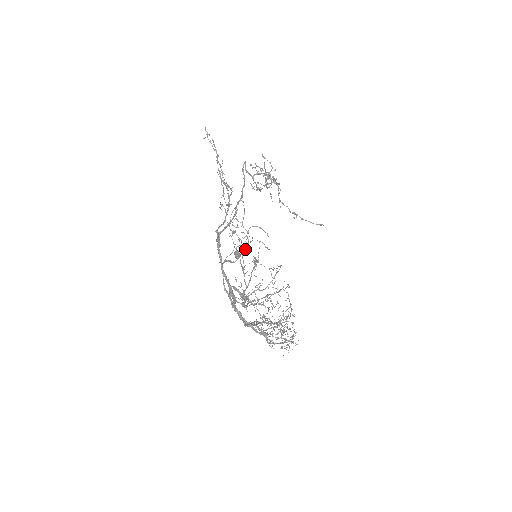
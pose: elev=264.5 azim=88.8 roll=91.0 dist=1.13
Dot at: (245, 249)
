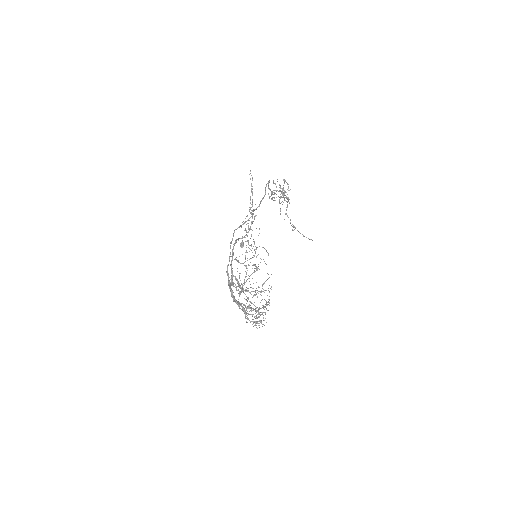
Dot at: (251, 258)
